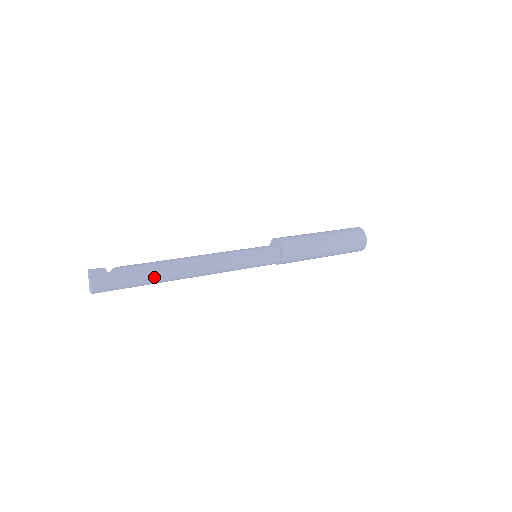
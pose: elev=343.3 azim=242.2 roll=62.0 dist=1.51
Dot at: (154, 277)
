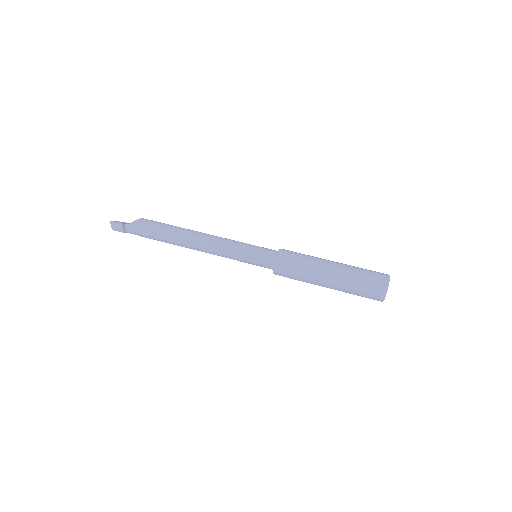
Dot at: (159, 240)
